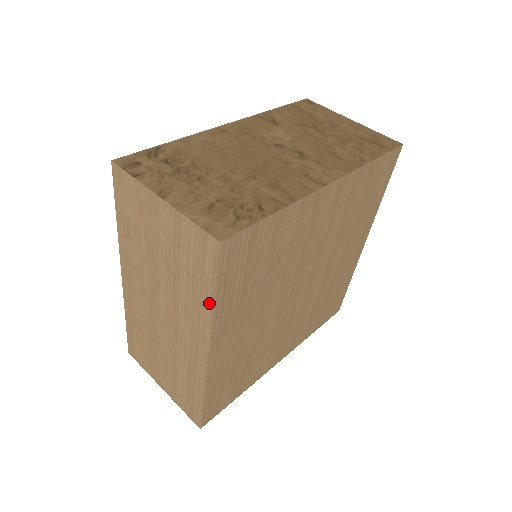
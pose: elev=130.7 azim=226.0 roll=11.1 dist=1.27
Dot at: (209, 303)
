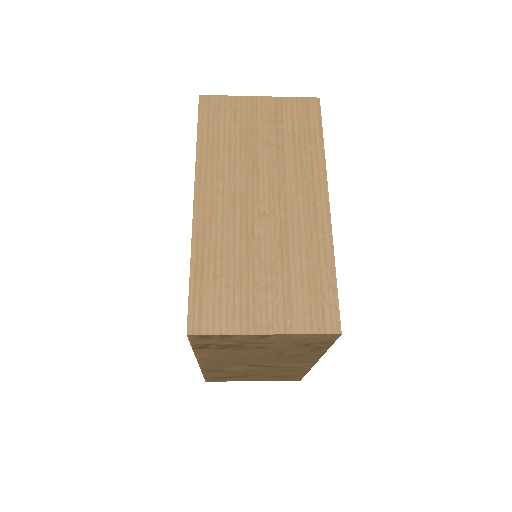
Dot at: (320, 146)
